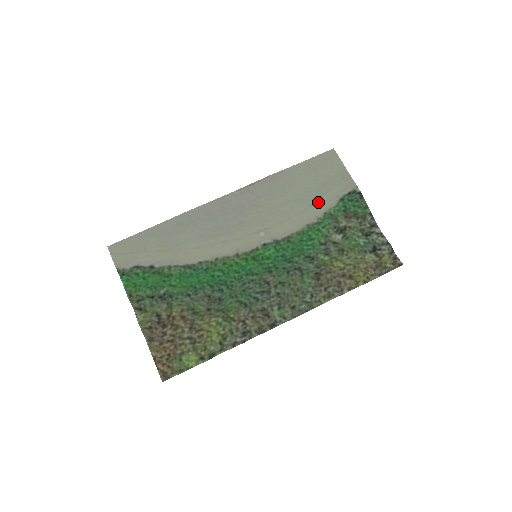
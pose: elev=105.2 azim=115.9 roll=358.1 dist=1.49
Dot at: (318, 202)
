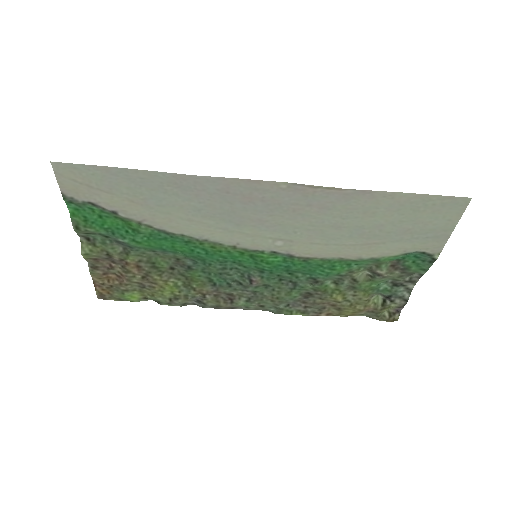
Dot at: (377, 245)
